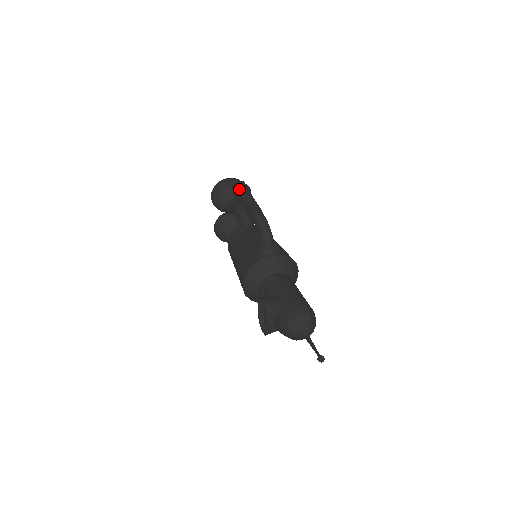
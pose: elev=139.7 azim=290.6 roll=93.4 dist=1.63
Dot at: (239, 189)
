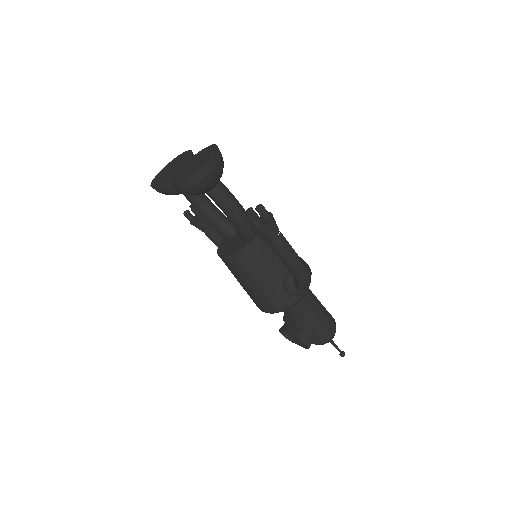
Dot at: (267, 232)
